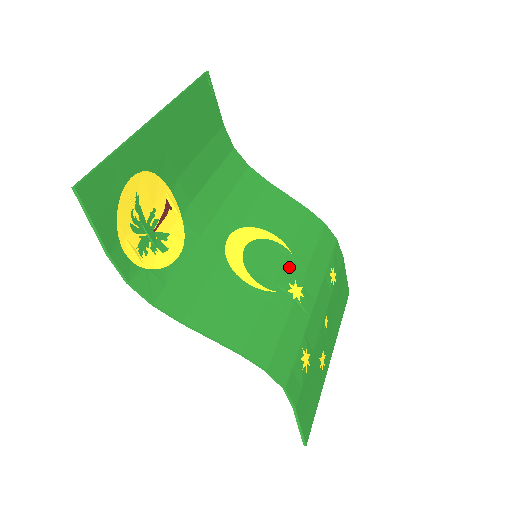
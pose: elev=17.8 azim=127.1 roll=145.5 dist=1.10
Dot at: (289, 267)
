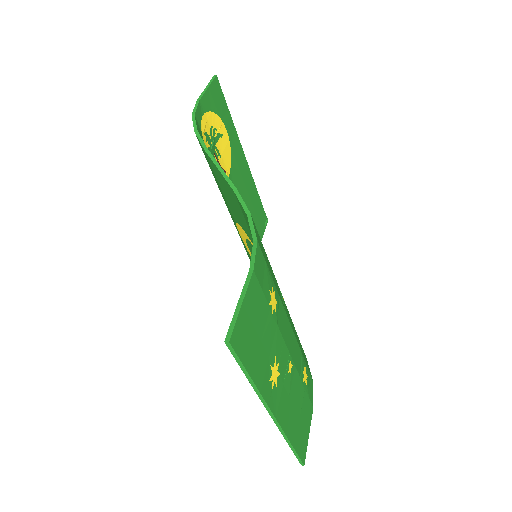
Dot at: occluded
